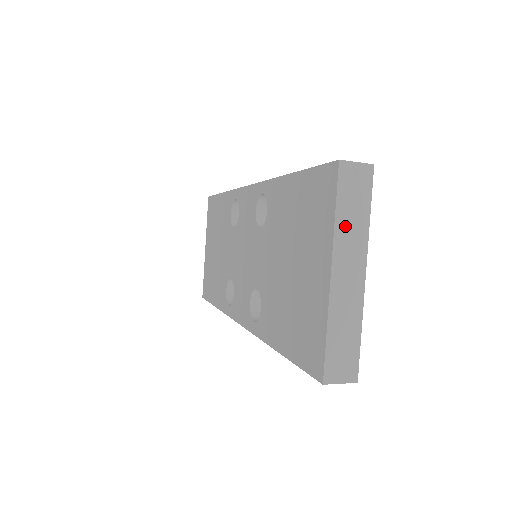
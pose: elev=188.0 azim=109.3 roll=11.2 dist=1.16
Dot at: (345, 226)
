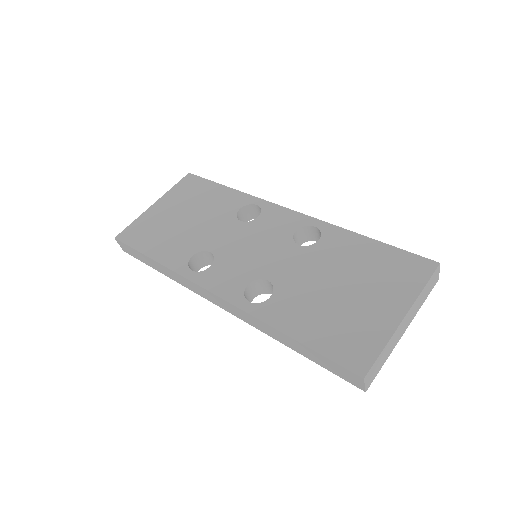
Dot at: (420, 298)
